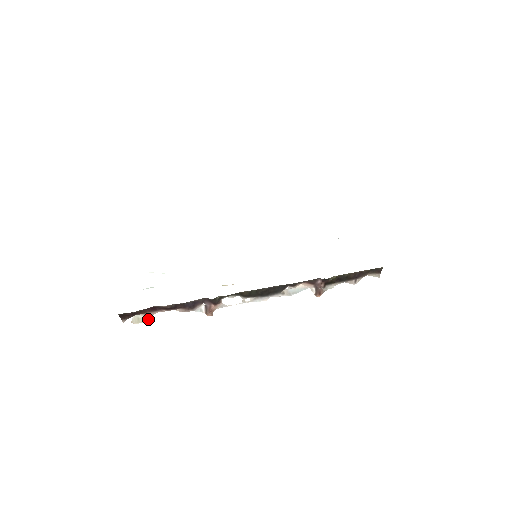
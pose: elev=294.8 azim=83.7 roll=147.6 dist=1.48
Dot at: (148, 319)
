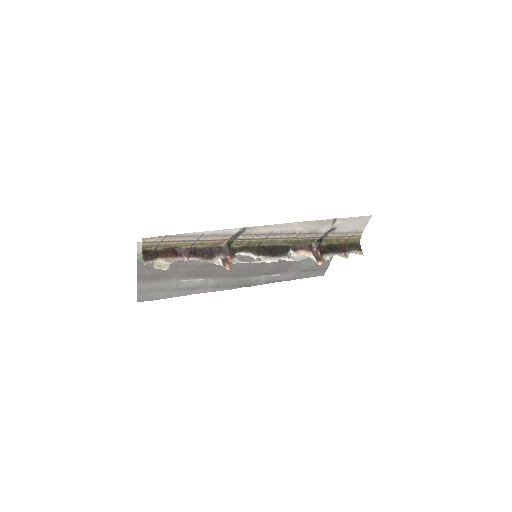
Dot at: (169, 266)
